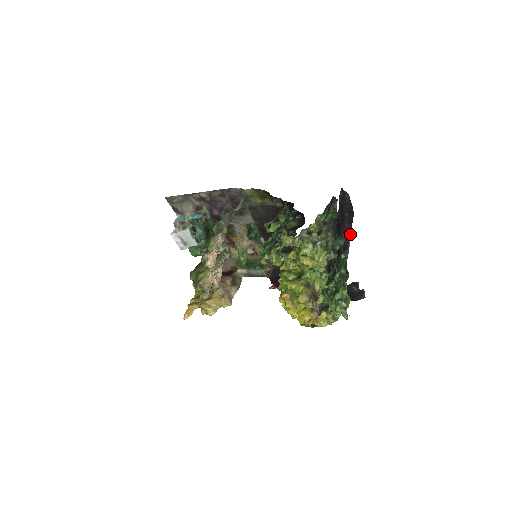
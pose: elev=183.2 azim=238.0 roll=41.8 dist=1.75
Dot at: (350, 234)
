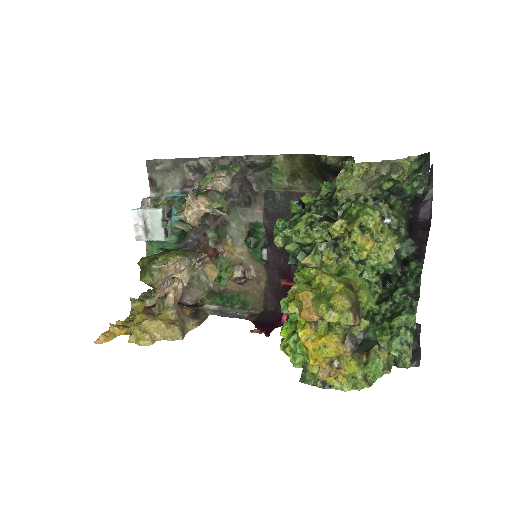
Dot at: (426, 241)
